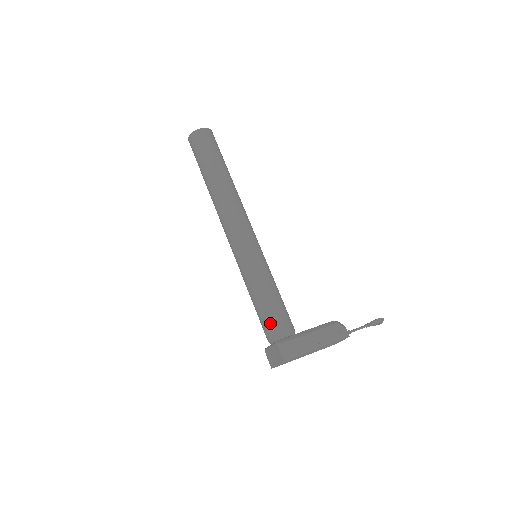
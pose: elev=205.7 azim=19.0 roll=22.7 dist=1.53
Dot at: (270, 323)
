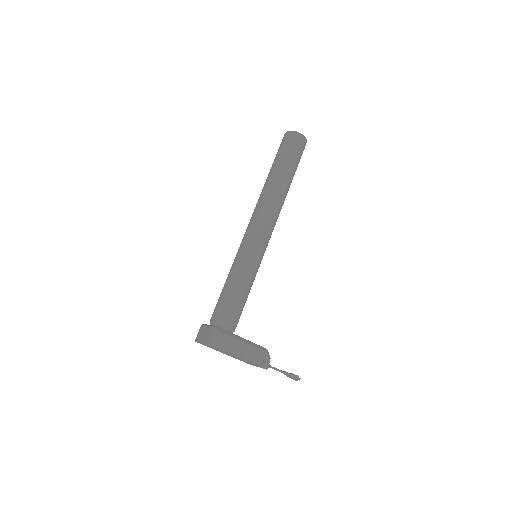
Dot at: (223, 310)
